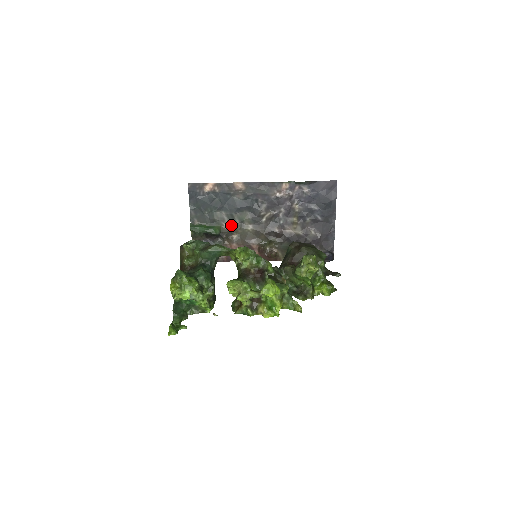
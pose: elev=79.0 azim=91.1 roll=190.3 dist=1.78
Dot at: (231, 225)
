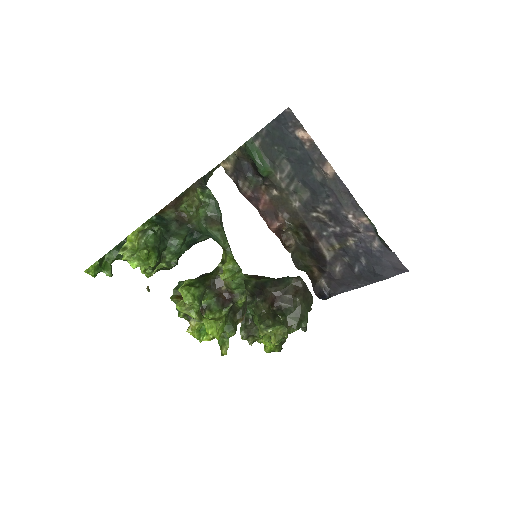
Dot at: (283, 182)
